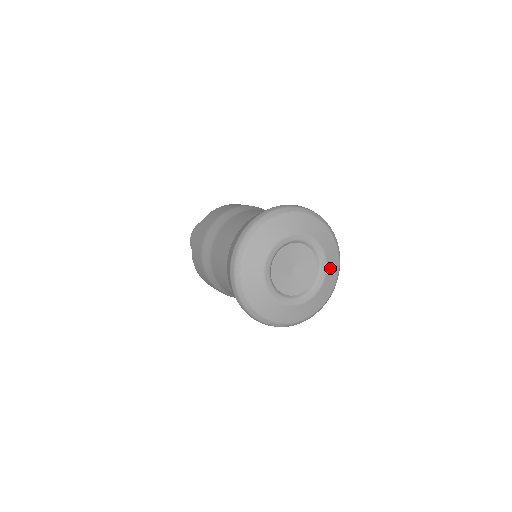
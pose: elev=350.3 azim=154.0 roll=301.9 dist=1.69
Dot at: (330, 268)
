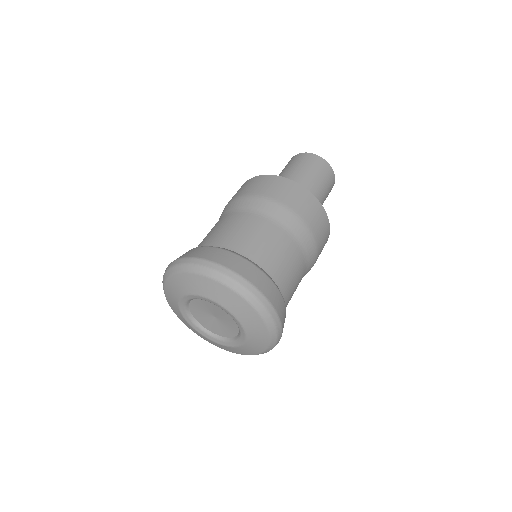
Dot at: (240, 349)
